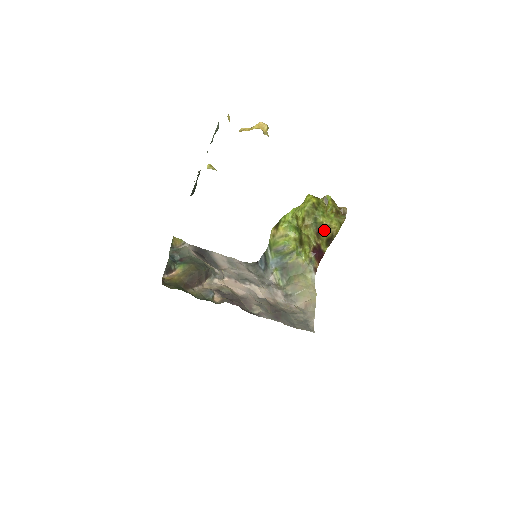
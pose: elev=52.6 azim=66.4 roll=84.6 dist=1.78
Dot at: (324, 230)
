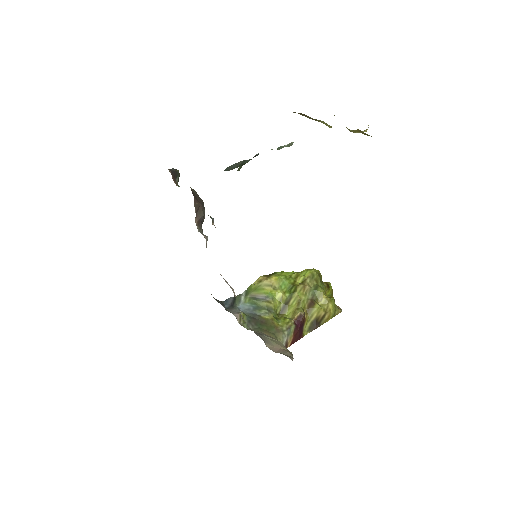
Dot at: (319, 305)
